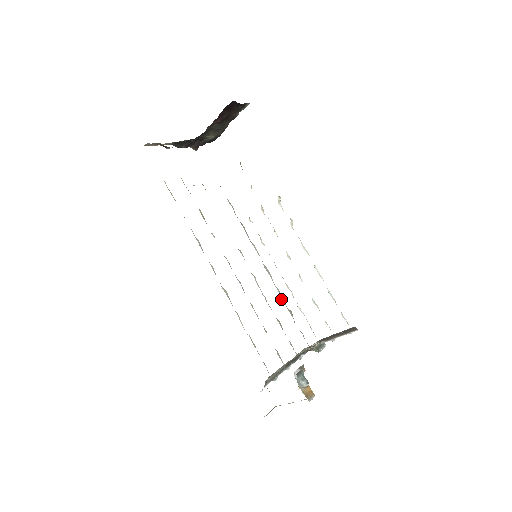
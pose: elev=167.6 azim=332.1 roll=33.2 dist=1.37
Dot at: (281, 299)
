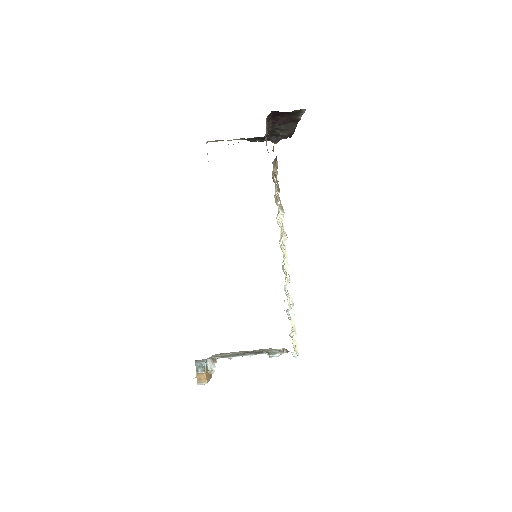
Dot at: occluded
